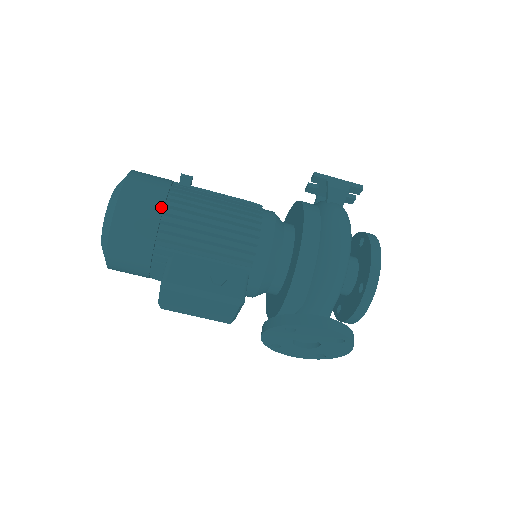
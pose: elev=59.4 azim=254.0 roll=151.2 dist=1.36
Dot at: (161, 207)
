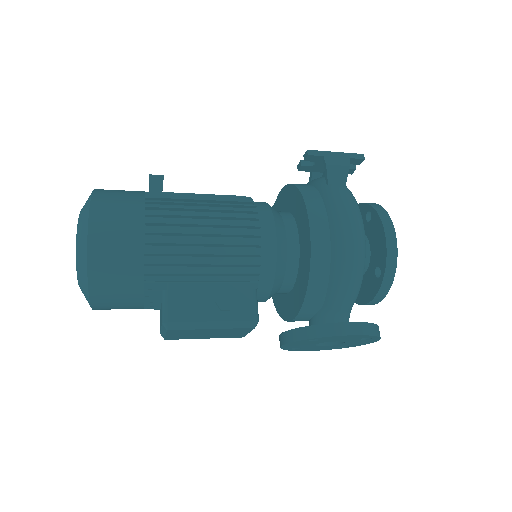
Dot at: (141, 237)
